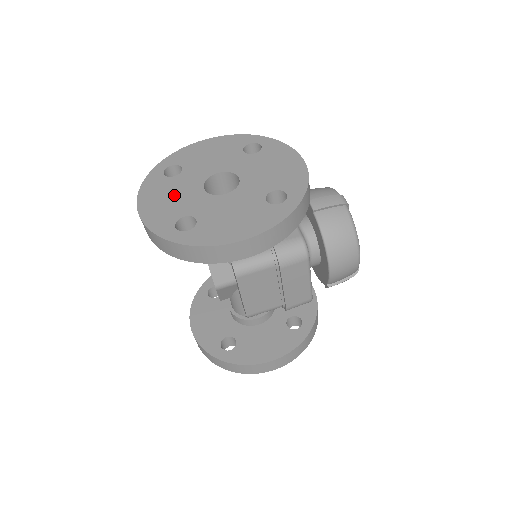
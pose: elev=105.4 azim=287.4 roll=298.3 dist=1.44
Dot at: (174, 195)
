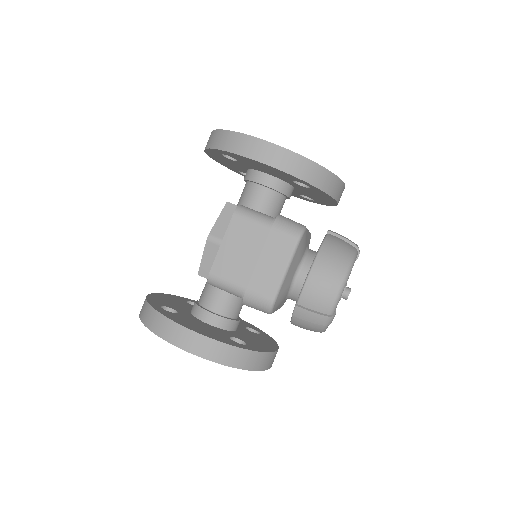
Dot at: occluded
